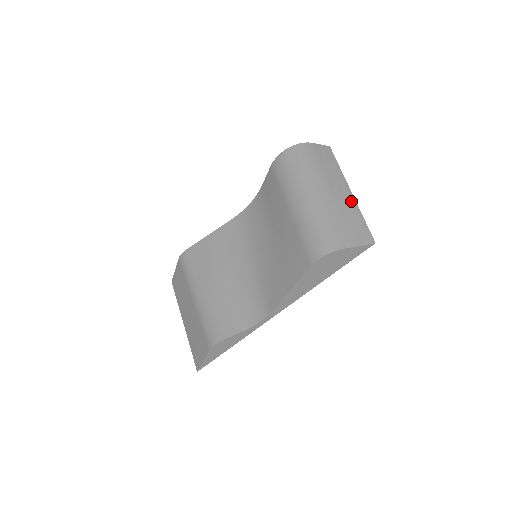
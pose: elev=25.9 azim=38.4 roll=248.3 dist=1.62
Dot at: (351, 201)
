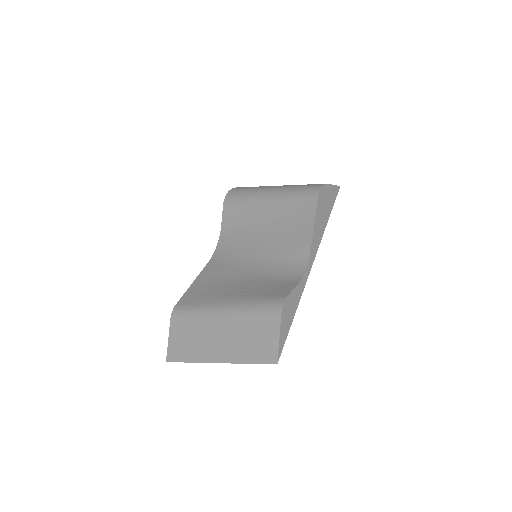
Dot at: occluded
